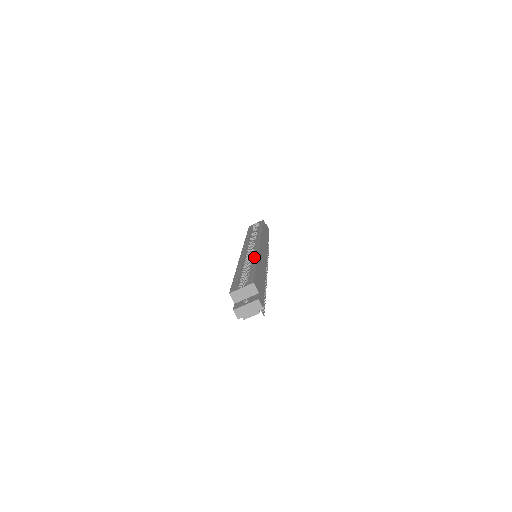
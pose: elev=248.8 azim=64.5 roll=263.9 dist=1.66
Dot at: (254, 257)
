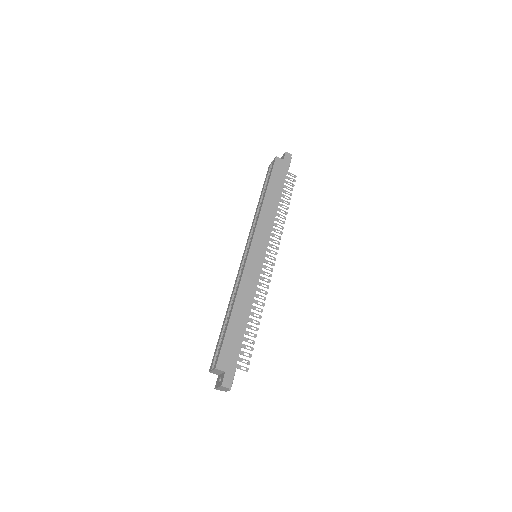
Dot at: (235, 293)
